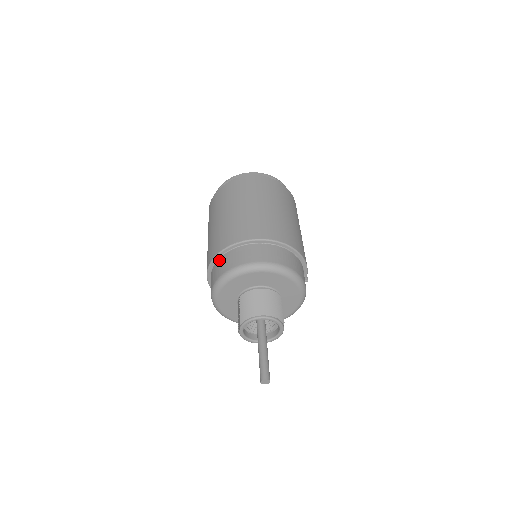
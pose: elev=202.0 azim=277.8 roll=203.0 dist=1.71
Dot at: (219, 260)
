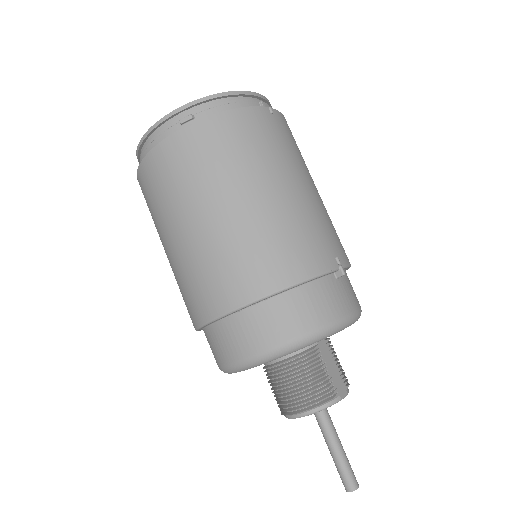
Dot at: occluded
